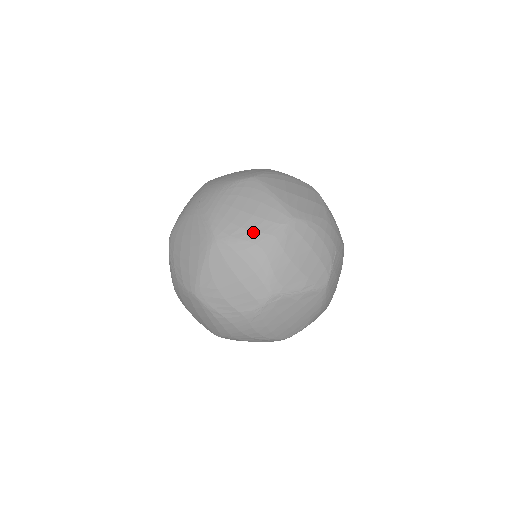
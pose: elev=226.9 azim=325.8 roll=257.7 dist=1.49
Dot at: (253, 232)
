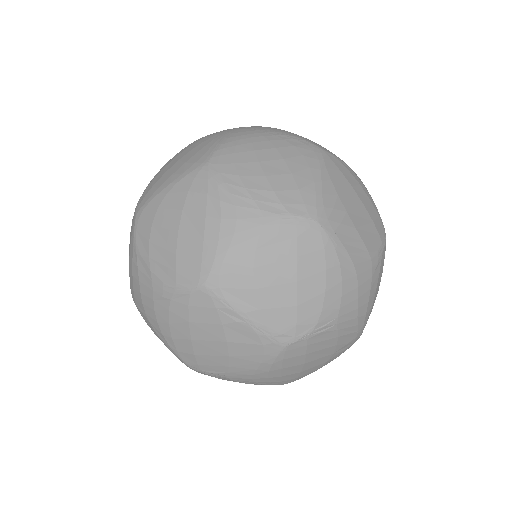
Dot at: occluded
